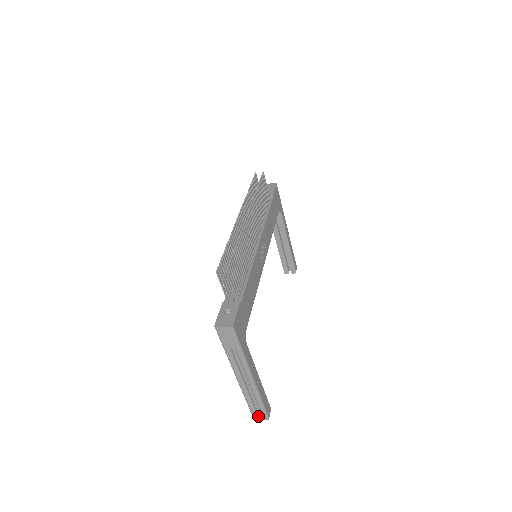
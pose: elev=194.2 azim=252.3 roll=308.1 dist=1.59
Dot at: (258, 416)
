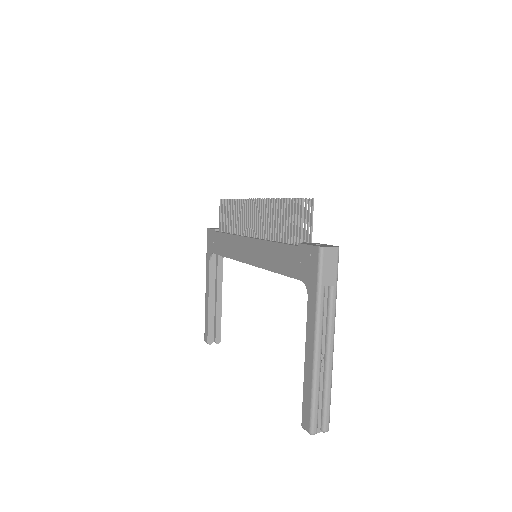
Dot at: (317, 427)
